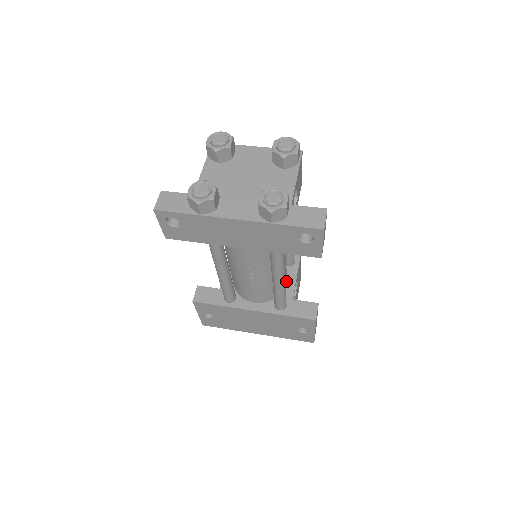
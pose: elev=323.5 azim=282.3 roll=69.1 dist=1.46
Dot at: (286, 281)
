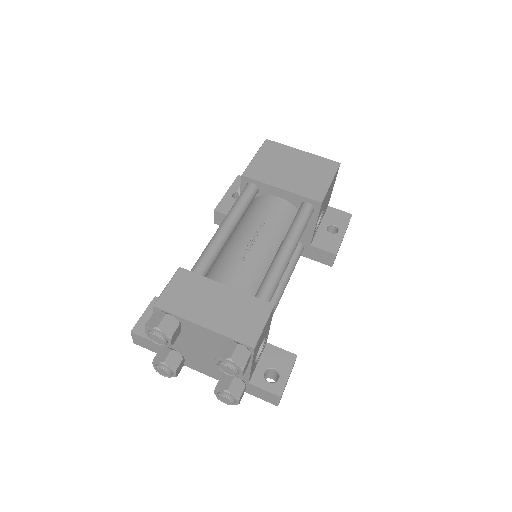
Dot at: occluded
